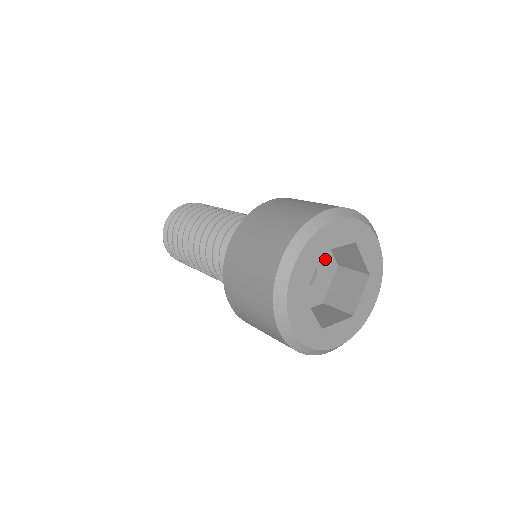
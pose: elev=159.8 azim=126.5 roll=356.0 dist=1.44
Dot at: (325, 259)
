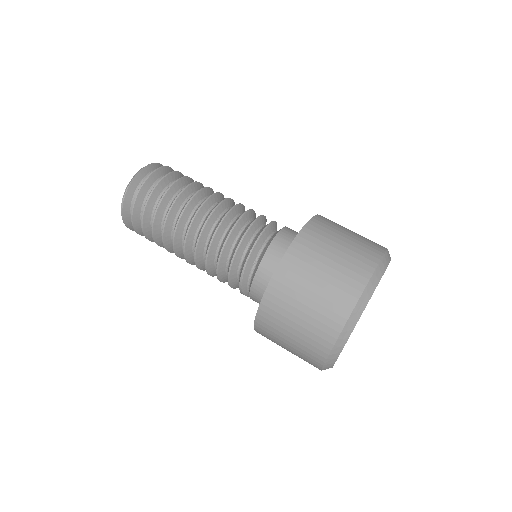
Dot at: occluded
